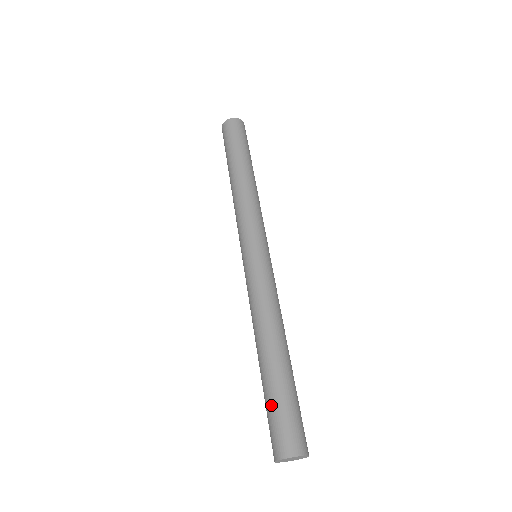
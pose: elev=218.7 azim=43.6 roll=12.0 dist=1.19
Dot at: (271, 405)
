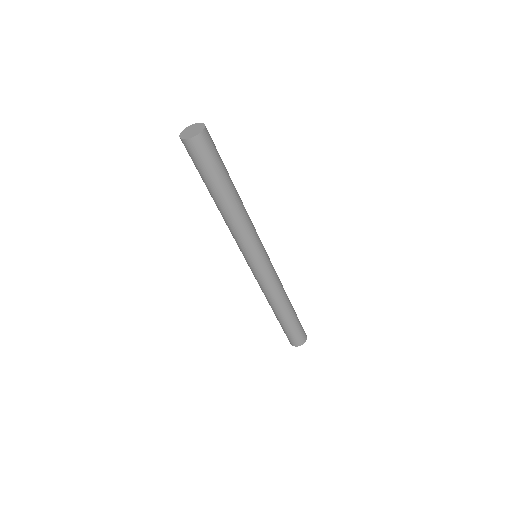
Dot at: (289, 331)
